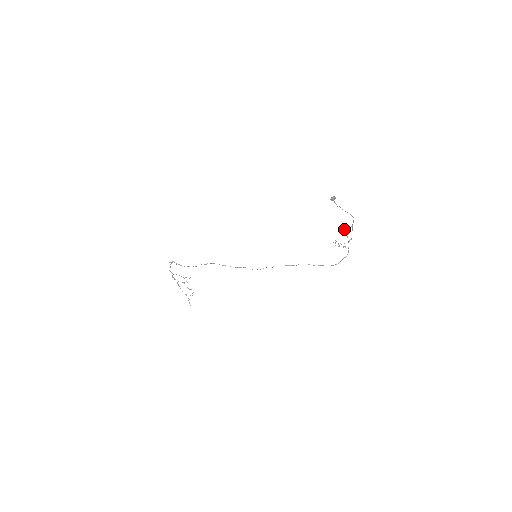
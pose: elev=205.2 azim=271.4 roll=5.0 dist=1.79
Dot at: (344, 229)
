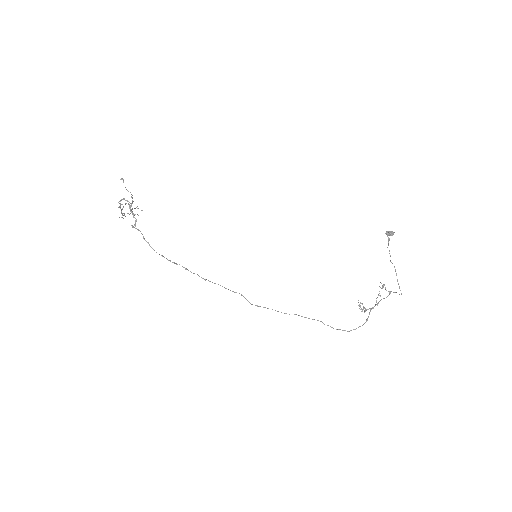
Dot at: occluded
